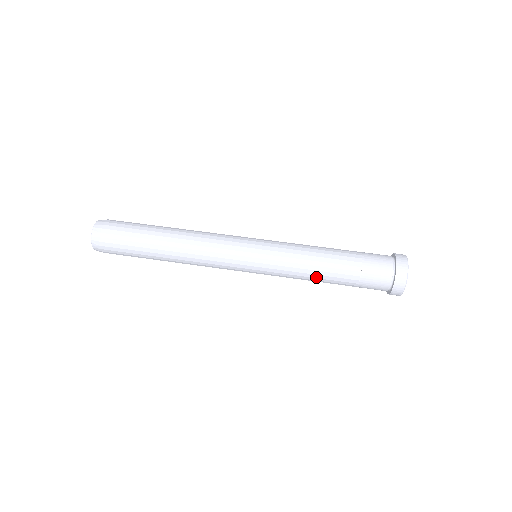
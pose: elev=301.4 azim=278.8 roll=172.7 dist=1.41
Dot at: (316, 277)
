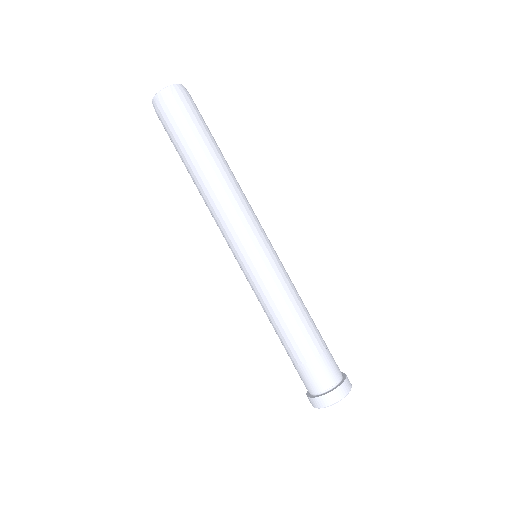
Dot at: (278, 324)
